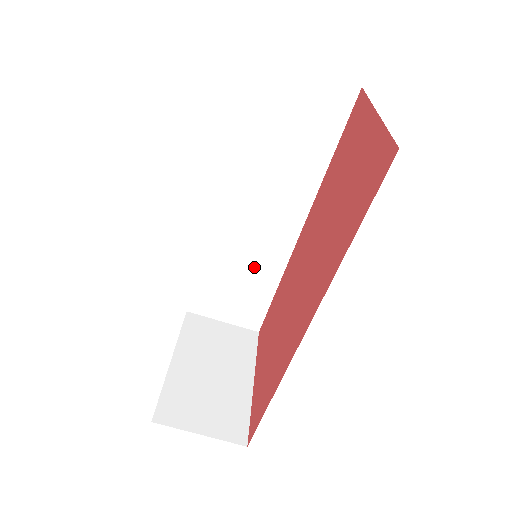
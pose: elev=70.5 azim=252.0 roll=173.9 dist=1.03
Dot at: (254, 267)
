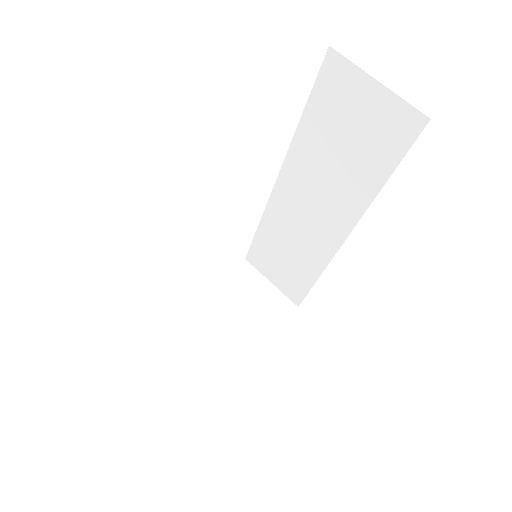
Dot at: (299, 252)
